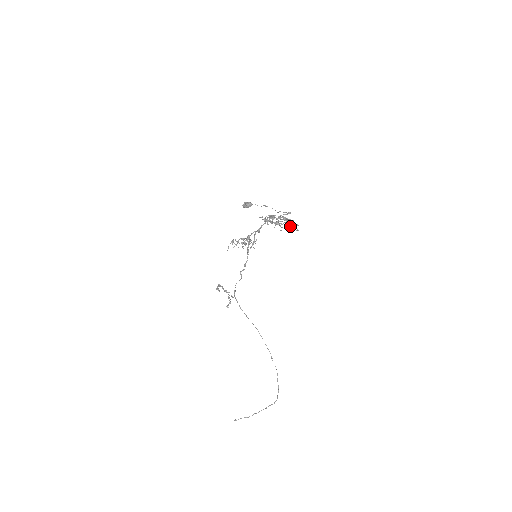
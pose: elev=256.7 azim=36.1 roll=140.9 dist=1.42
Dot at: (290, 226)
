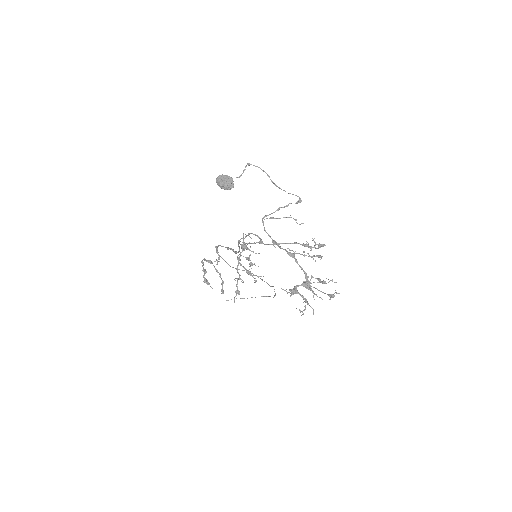
Dot at: (330, 297)
